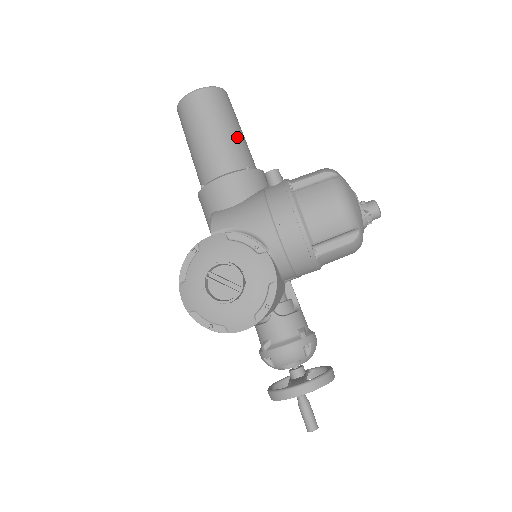
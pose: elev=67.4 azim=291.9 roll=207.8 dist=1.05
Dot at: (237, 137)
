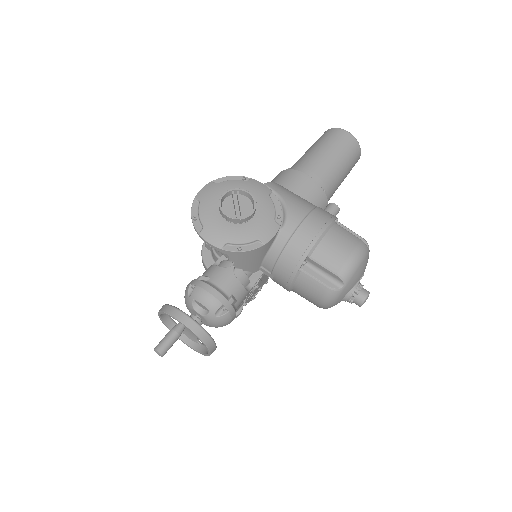
Dot at: (338, 175)
